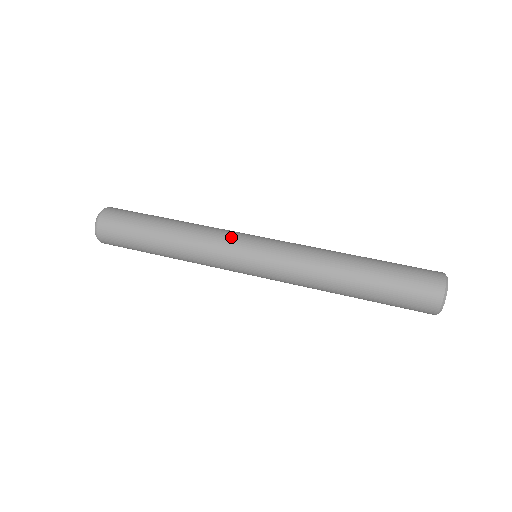
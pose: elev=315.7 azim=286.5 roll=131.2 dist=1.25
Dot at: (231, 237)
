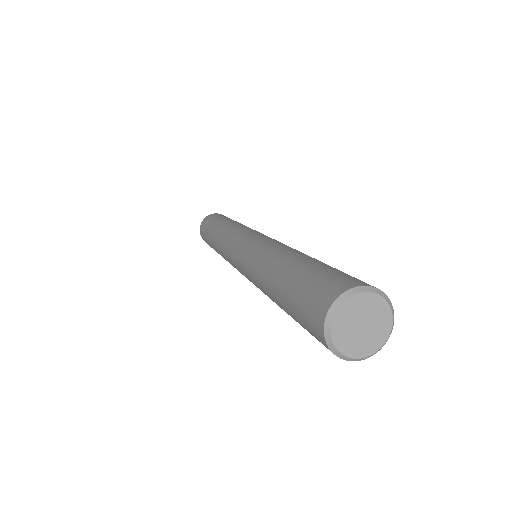
Dot at: occluded
